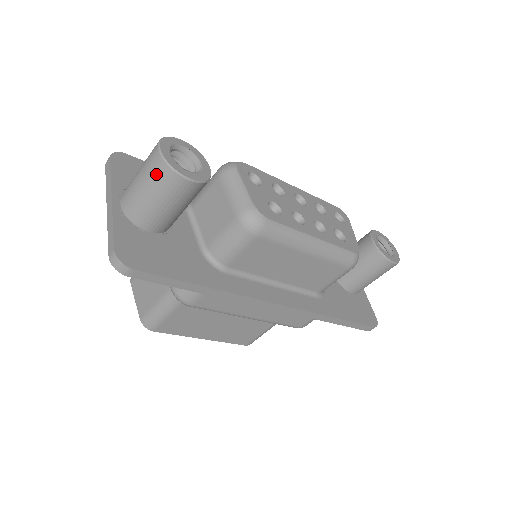
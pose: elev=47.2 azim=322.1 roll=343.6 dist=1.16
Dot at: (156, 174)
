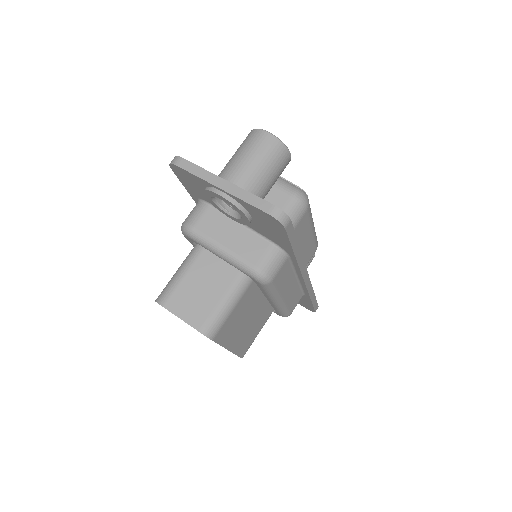
Dot at: (271, 150)
